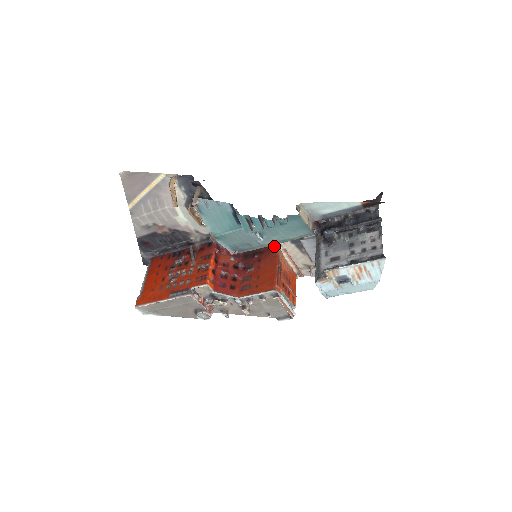
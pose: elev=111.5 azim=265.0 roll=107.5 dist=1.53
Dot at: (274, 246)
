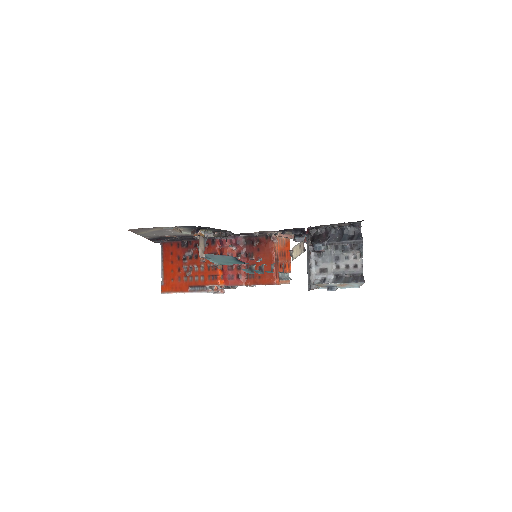
Dot at: (270, 238)
